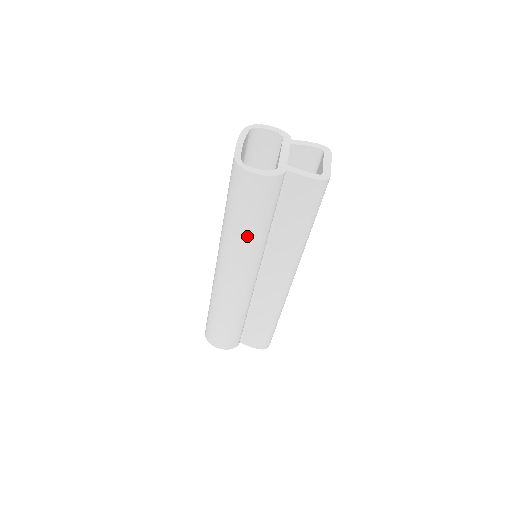
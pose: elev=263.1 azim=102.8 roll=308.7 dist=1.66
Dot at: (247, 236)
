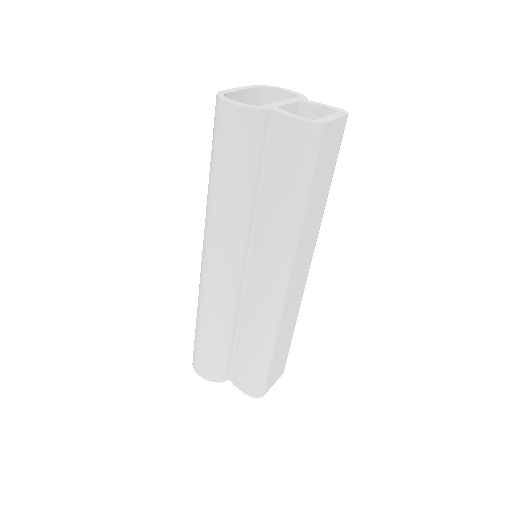
Dot at: (223, 198)
